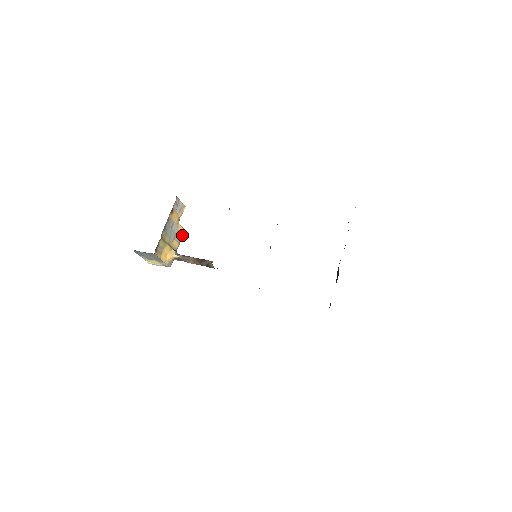
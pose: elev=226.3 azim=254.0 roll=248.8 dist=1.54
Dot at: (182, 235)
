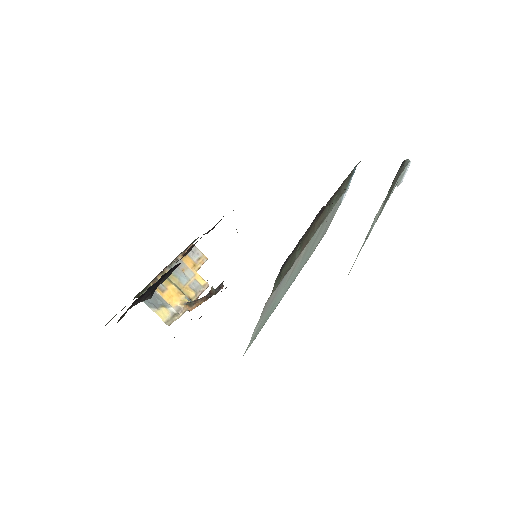
Dot at: (203, 287)
